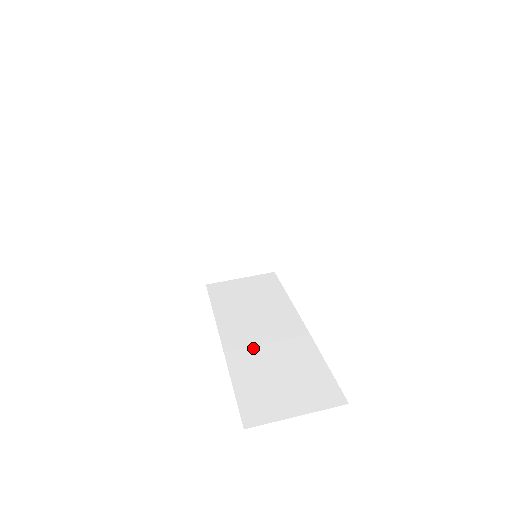
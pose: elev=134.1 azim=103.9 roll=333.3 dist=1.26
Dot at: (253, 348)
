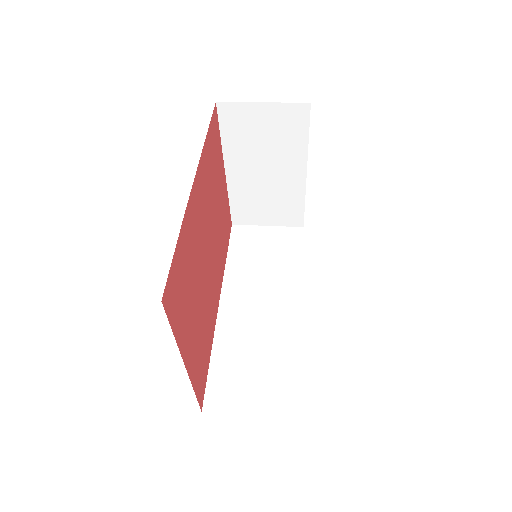
Dot at: (243, 325)
